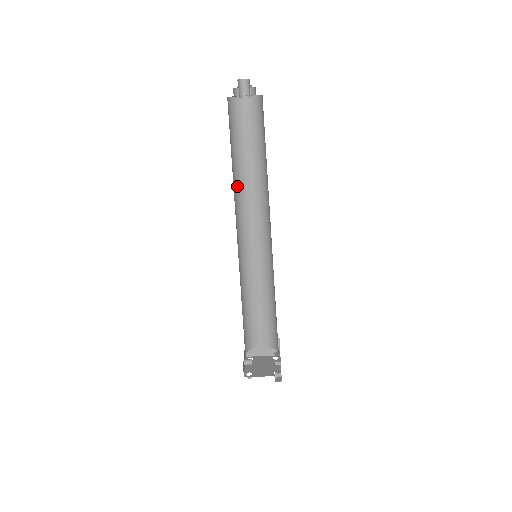
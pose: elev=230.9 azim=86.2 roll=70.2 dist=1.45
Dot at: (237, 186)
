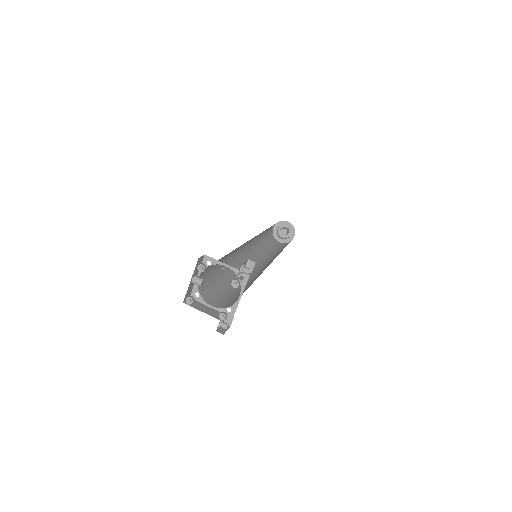
Dot at: (257, 246)
